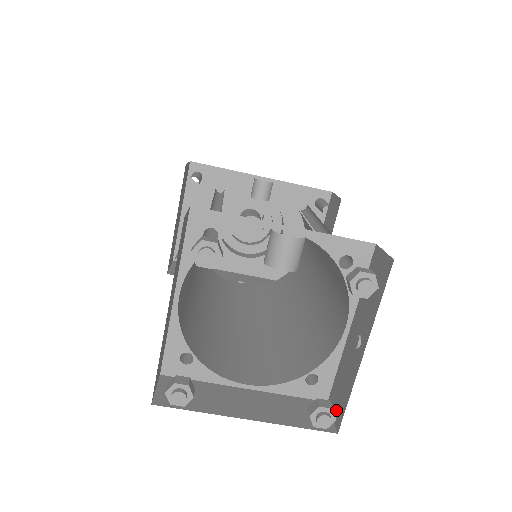
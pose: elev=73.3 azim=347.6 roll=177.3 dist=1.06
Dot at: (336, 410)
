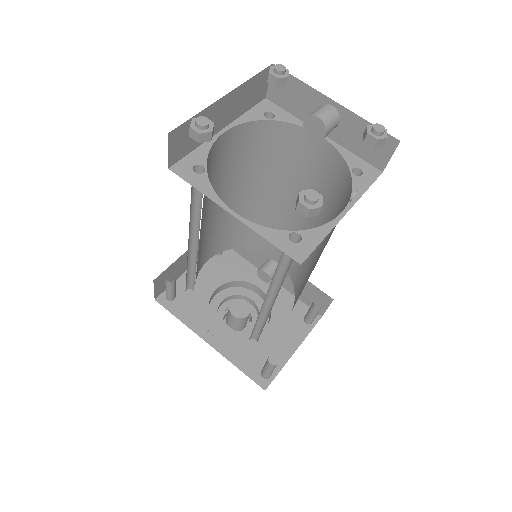
Dot at: occluded
